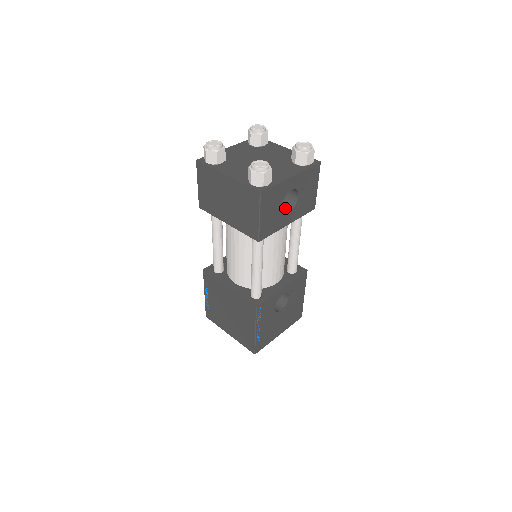
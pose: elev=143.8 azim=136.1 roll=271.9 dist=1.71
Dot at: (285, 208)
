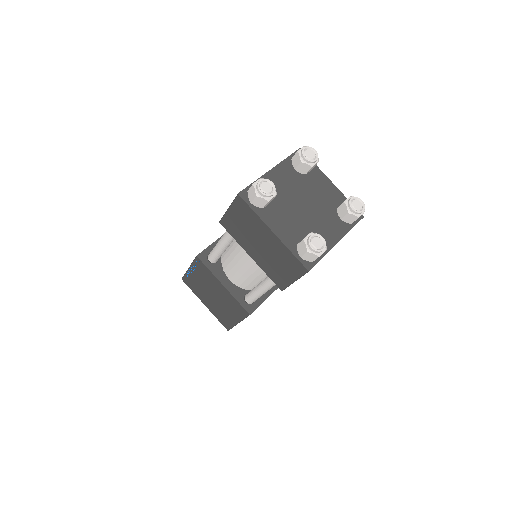
Dot at: occluded
